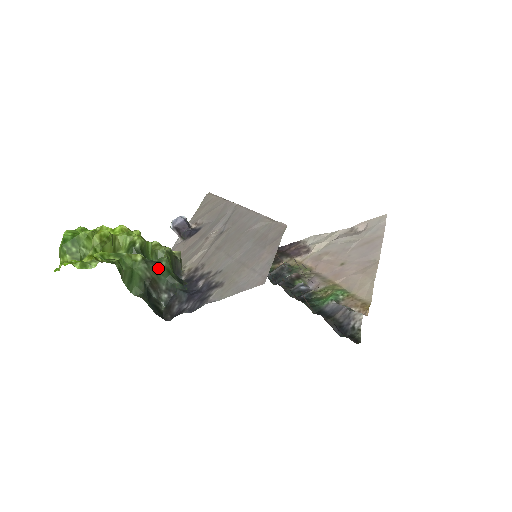
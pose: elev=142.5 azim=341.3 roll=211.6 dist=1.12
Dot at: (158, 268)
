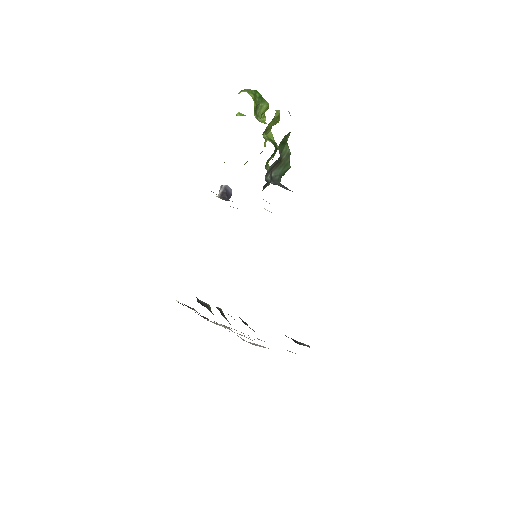
Dot at: (288, 163)
